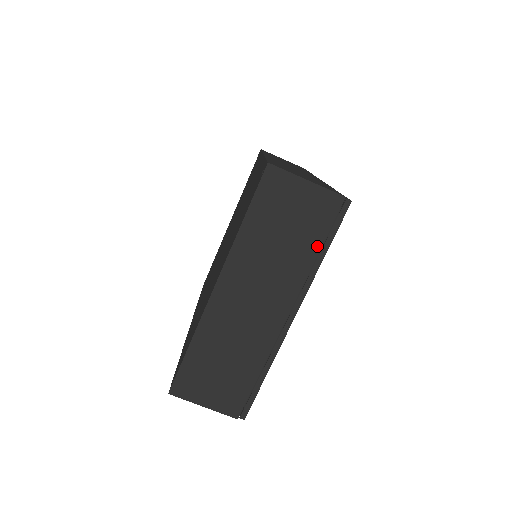
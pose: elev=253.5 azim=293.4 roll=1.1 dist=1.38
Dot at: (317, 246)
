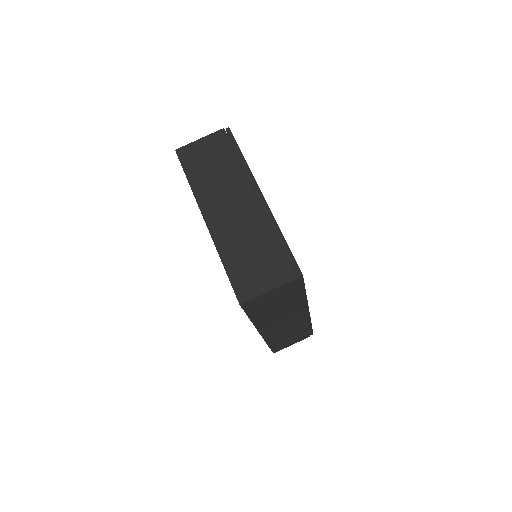
Dot at: (234, 156)
